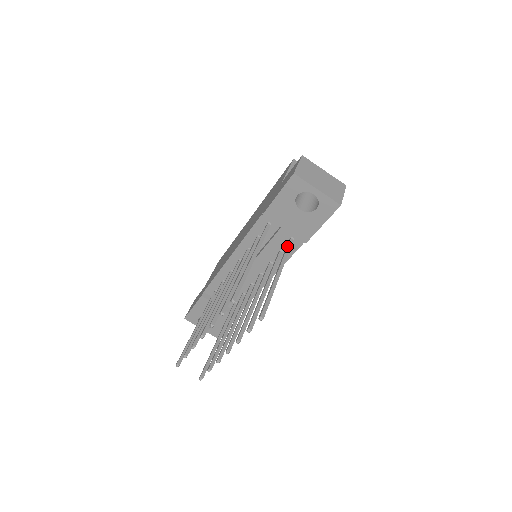
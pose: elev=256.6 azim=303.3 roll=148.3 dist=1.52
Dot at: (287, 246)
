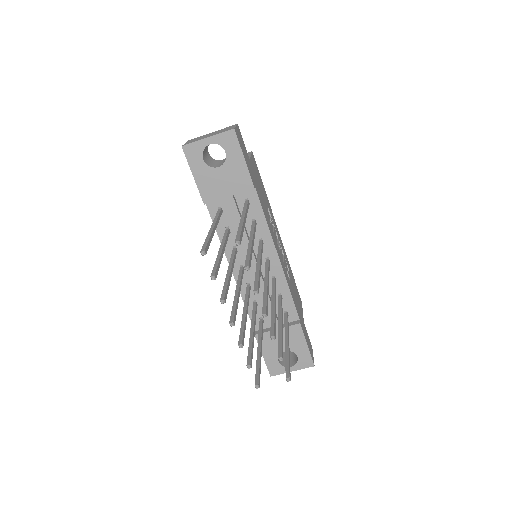
Dot at: occluded
